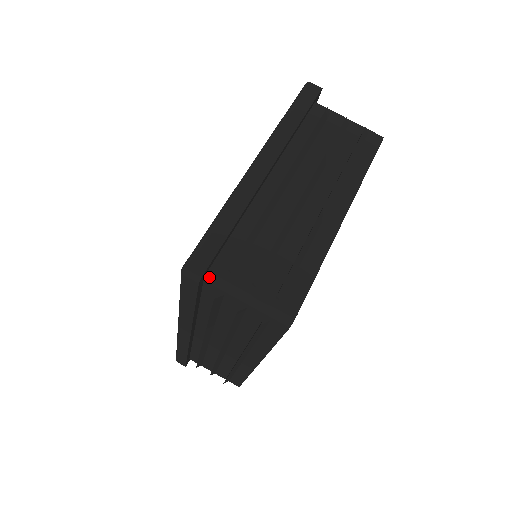
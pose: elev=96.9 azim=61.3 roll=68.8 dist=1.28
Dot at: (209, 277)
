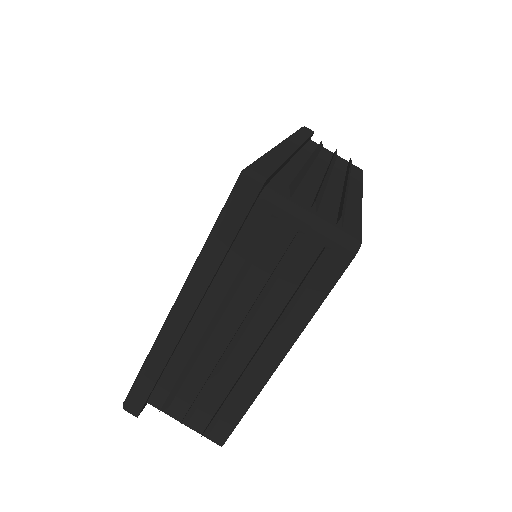
Dot at: (150, 404)
